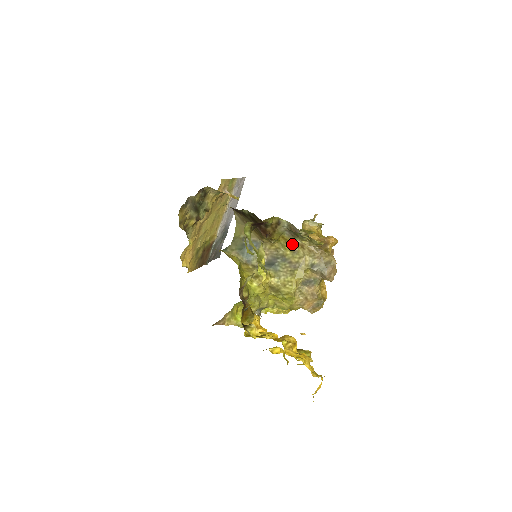
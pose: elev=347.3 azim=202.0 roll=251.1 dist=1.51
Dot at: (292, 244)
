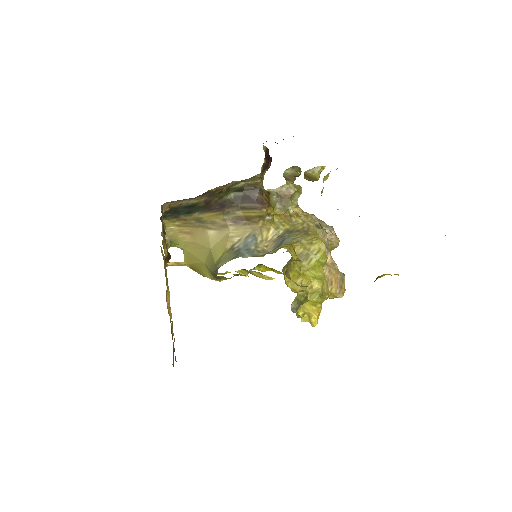
Dot at: (287, 217)
